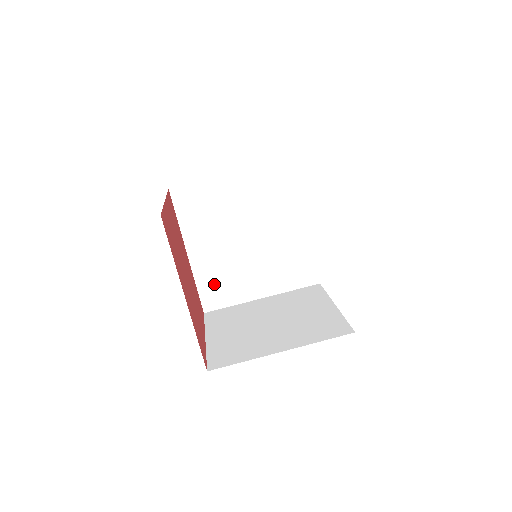
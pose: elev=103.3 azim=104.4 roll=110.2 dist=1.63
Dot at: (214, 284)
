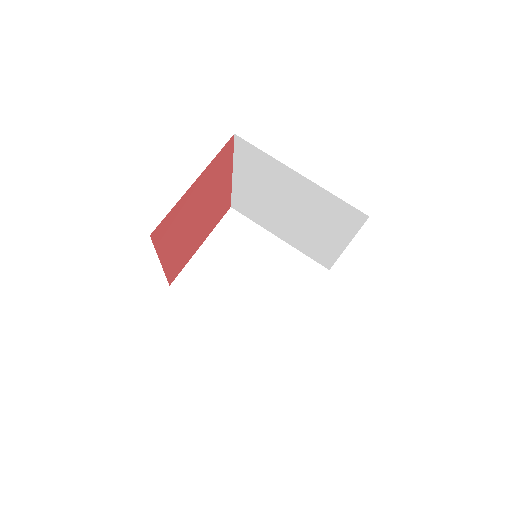
Dot at: (246, 204)
